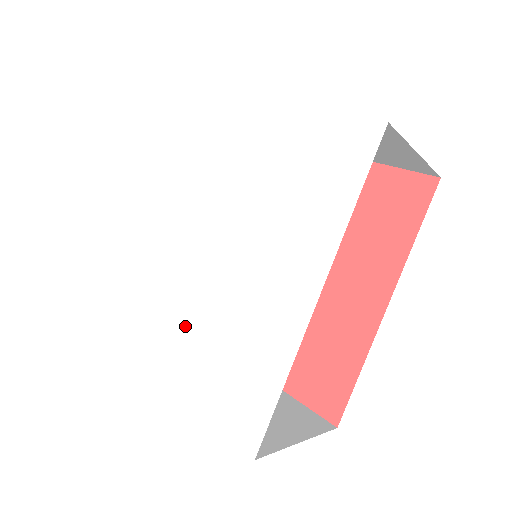
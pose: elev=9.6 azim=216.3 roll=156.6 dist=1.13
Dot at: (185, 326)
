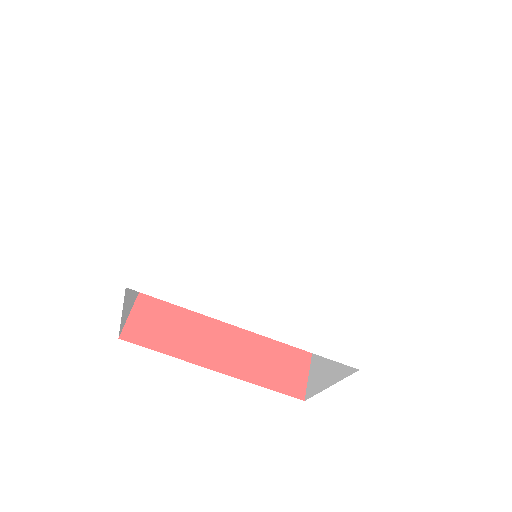
Dot at: (266, 283)
